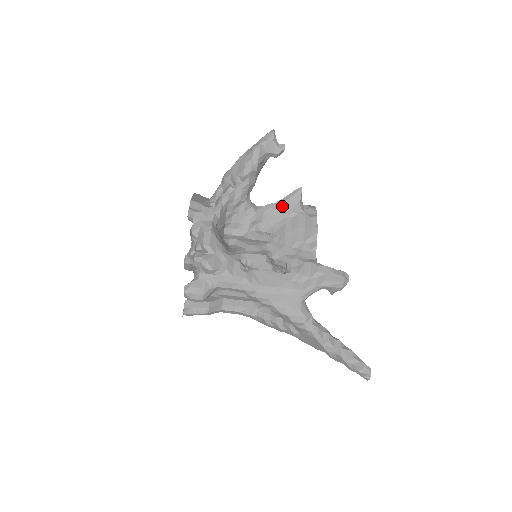
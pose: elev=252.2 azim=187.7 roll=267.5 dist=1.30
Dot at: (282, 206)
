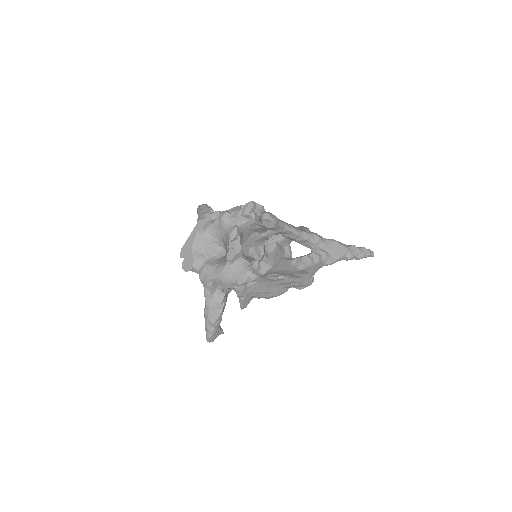
Dot at: occluded
